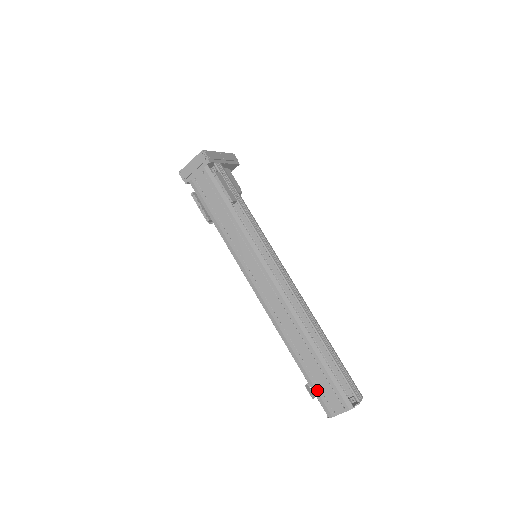
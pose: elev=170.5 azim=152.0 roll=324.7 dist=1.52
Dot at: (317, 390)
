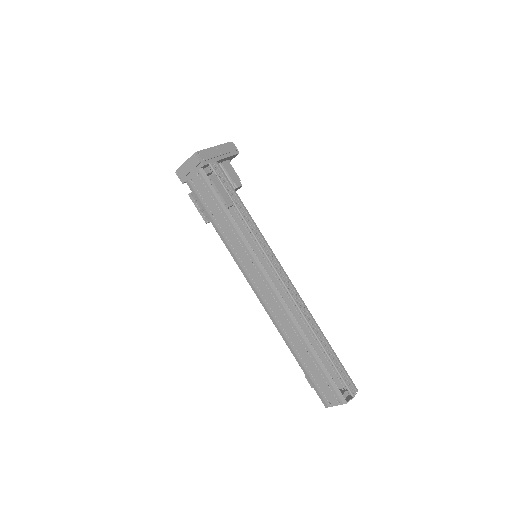
Dot at: (314, 384)
